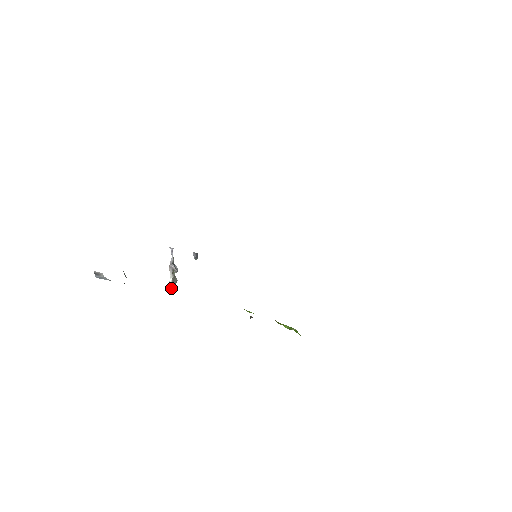
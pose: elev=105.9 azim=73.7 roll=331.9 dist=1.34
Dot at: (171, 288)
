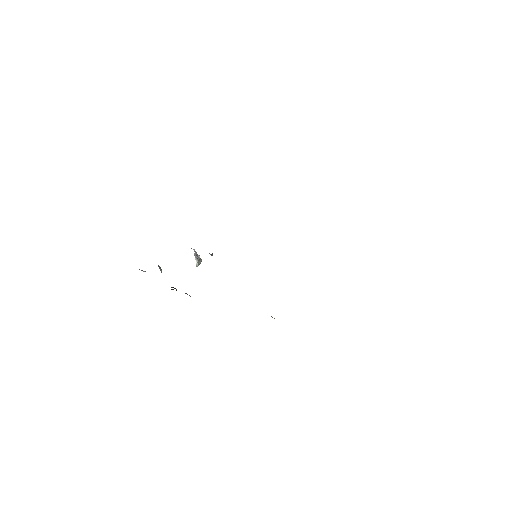
Dot at: occluded
